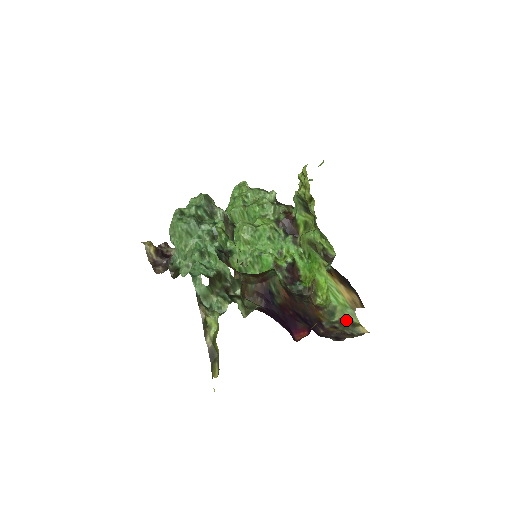
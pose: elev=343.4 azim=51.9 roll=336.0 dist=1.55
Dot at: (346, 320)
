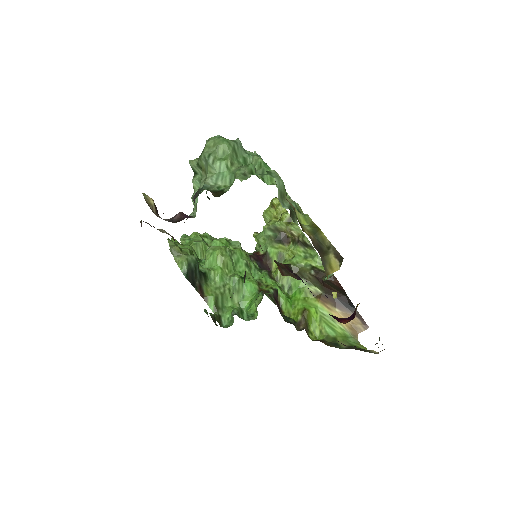
Dot at: (354, 347)
